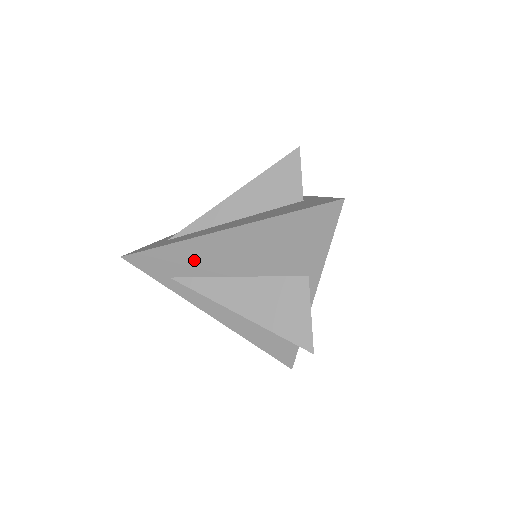
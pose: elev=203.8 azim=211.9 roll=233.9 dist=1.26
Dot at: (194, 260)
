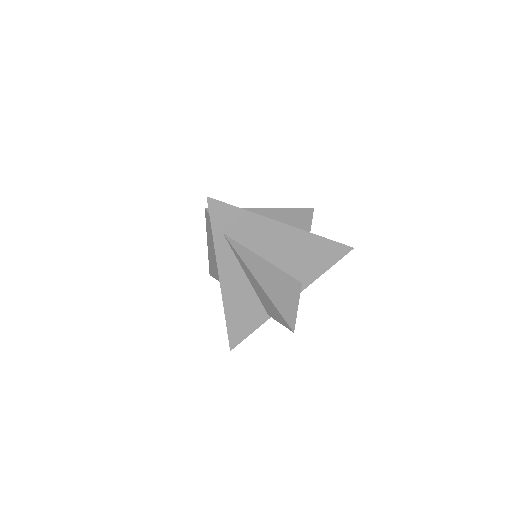
Dot at: (252, 232)
